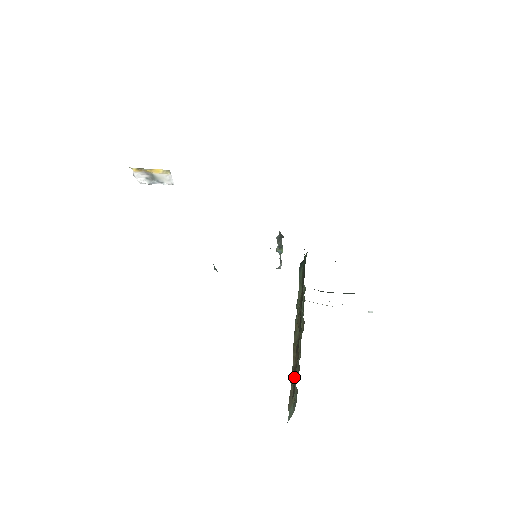
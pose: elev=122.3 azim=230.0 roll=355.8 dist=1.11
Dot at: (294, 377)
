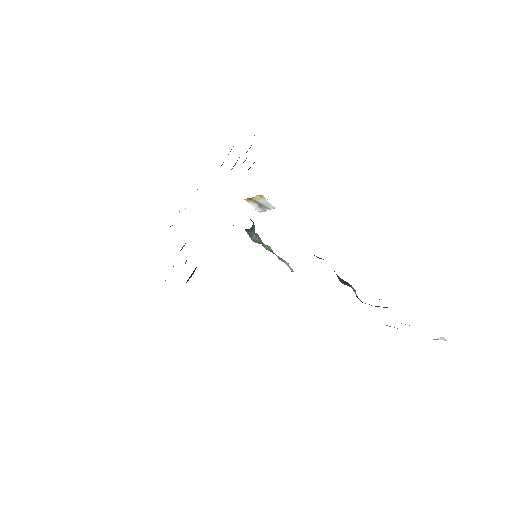
Dot at: occluded
